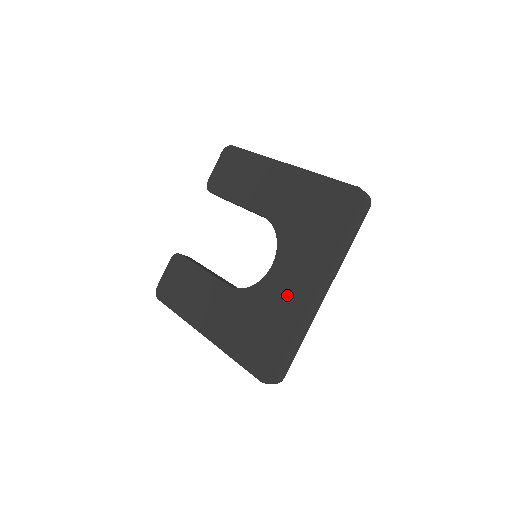
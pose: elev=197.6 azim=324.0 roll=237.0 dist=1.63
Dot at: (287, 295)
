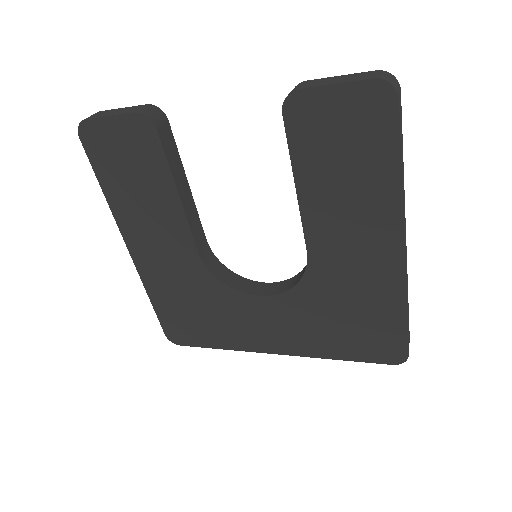
Dot at: (248, 327)
